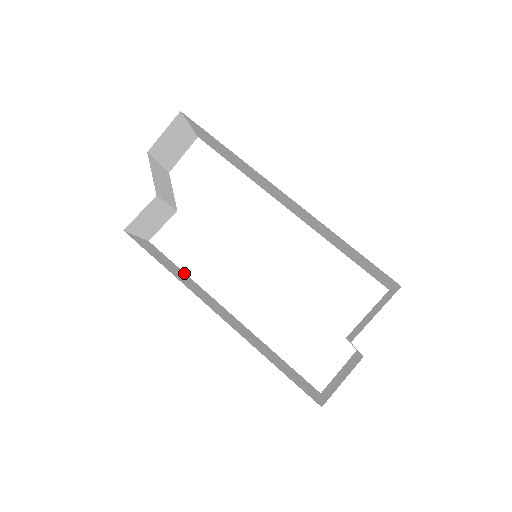
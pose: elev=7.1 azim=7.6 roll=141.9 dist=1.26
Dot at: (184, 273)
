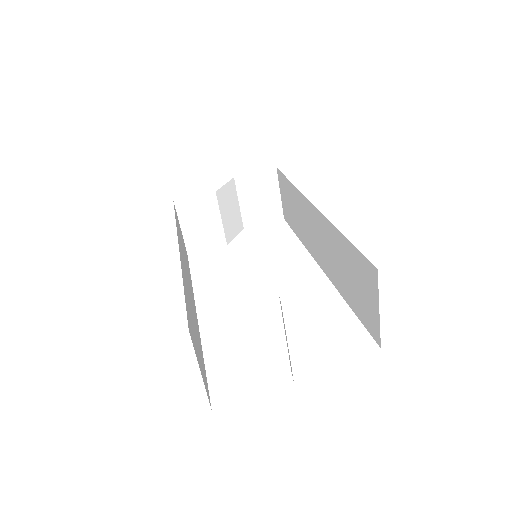
Dot at: occluded
